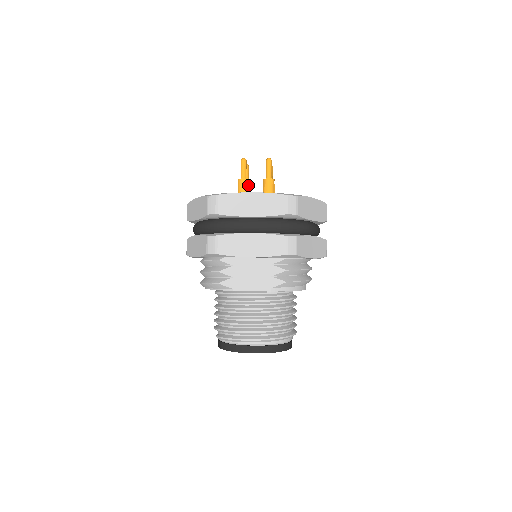
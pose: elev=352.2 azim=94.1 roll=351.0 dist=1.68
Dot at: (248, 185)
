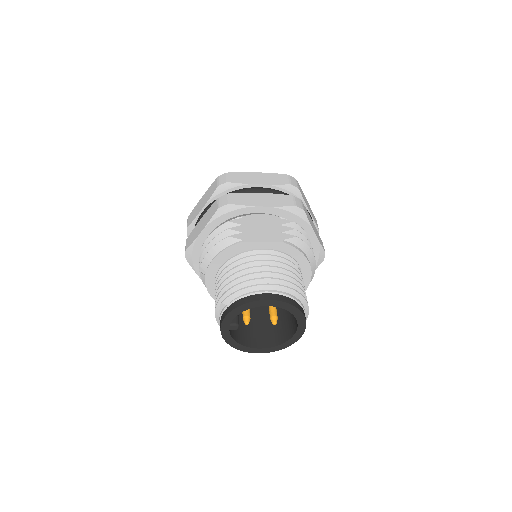
Dot at: occluded
